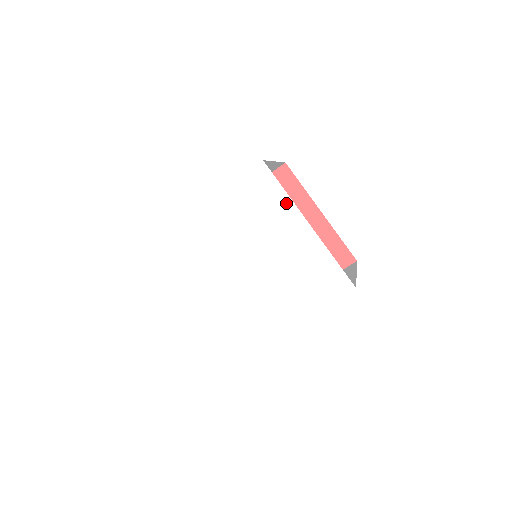
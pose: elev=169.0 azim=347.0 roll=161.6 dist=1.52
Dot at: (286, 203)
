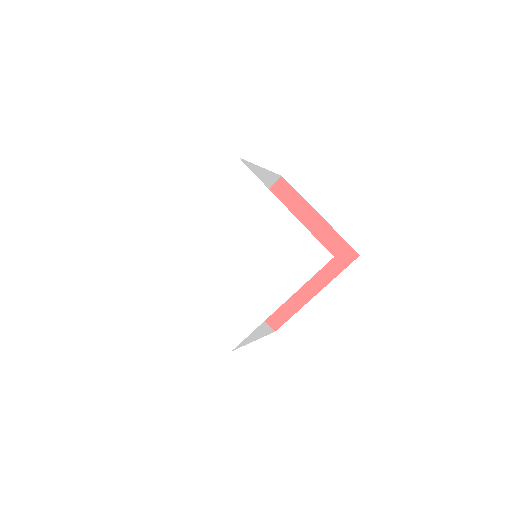
Dot at: (262, 190)
